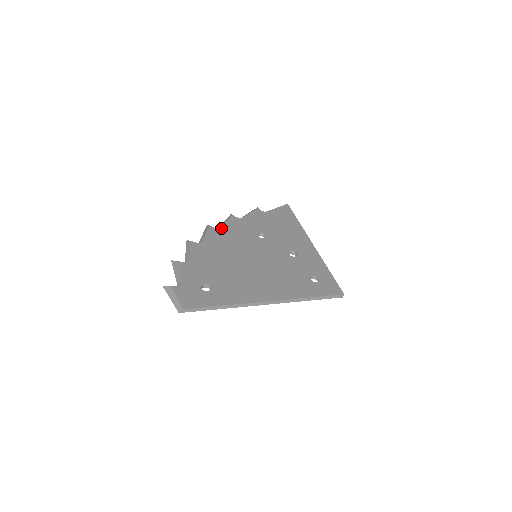
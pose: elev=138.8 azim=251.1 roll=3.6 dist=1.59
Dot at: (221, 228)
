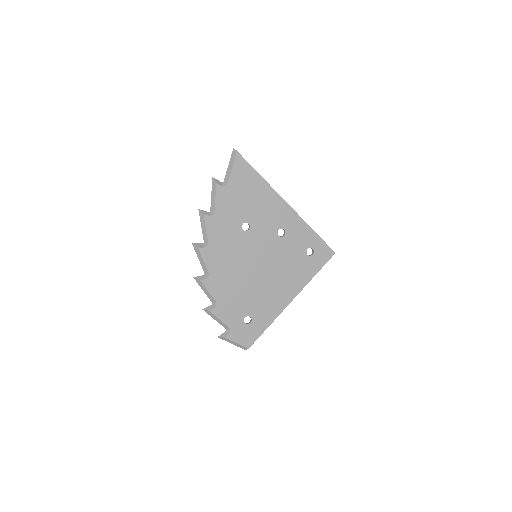
Dot at: (209, 244)
